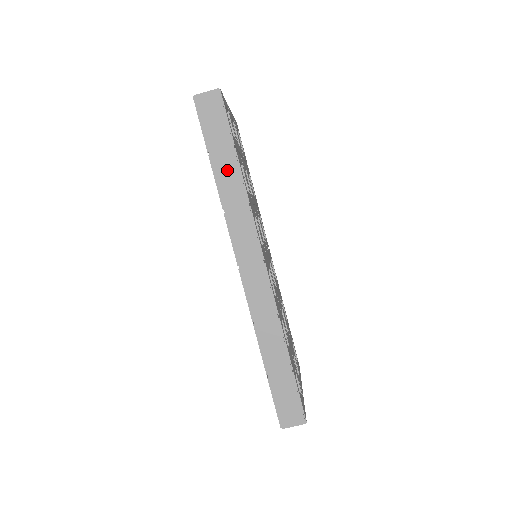
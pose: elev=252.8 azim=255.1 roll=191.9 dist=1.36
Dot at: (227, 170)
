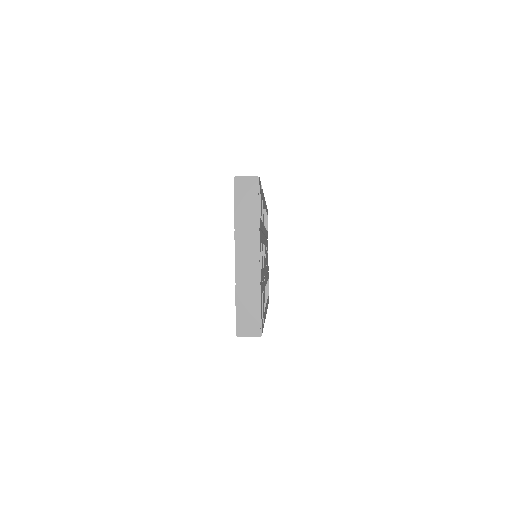
Dot at: occluded
